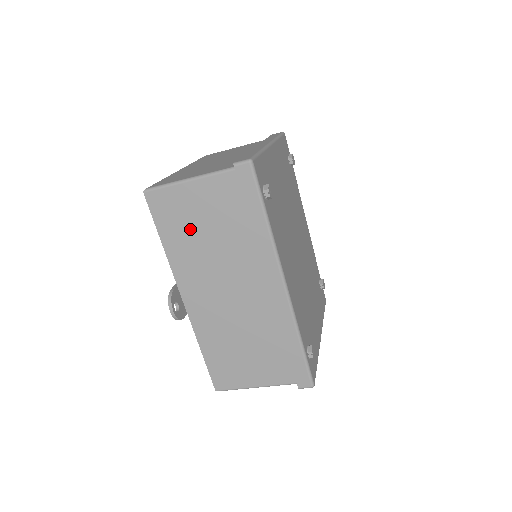
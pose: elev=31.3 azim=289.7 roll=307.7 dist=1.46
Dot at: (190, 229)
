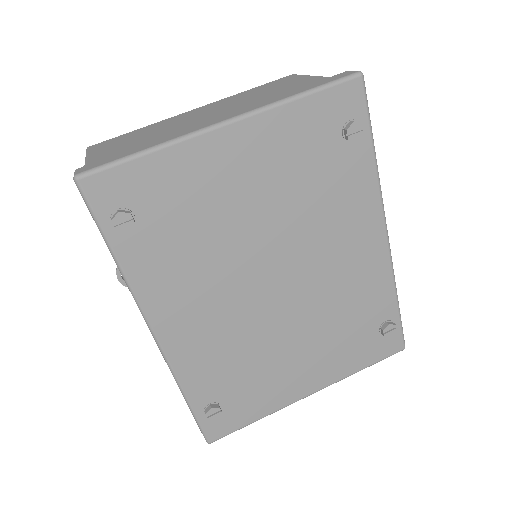
Dot at: occluded
